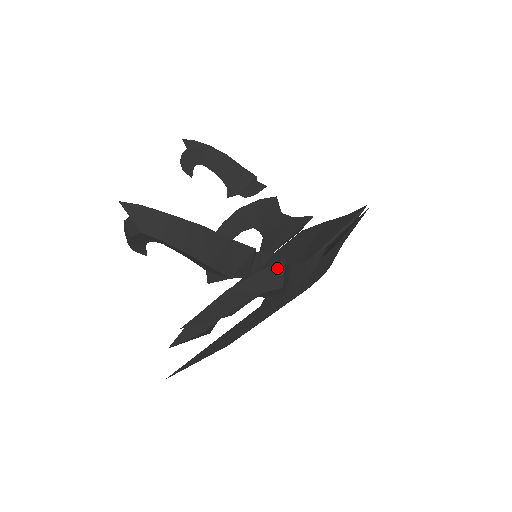
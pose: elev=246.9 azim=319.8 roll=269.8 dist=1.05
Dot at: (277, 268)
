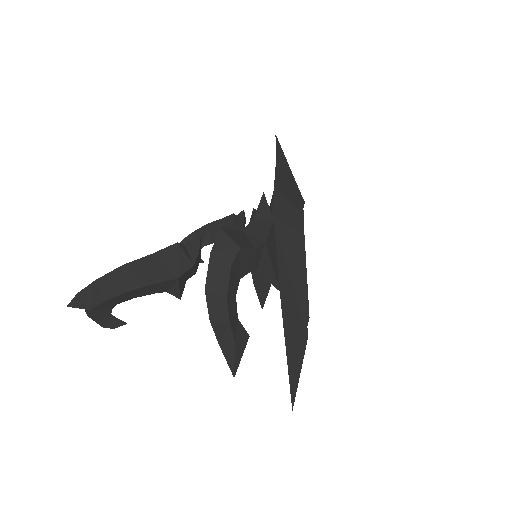
Dot at: (221, 240)
